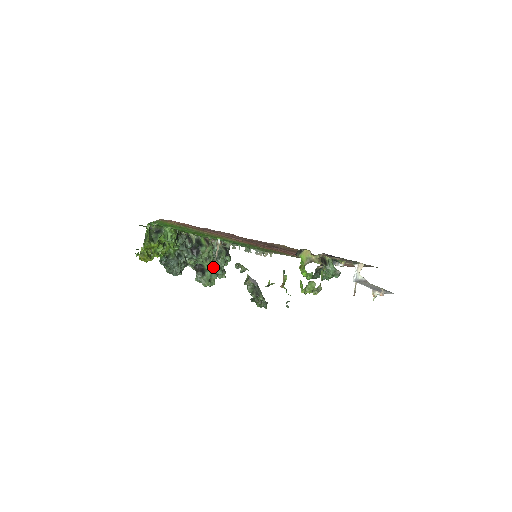
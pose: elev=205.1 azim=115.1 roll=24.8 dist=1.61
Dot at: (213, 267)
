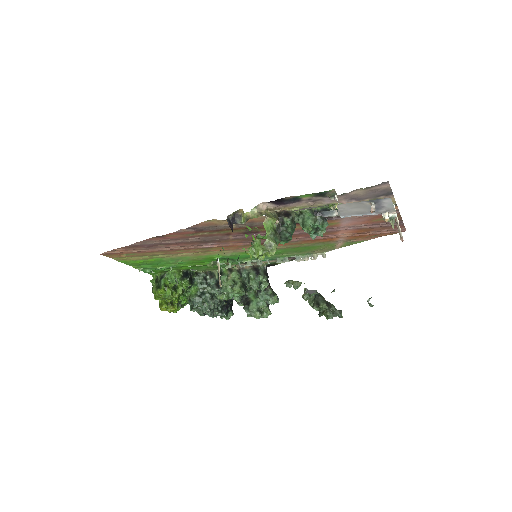
Dot at: (257, 295)
